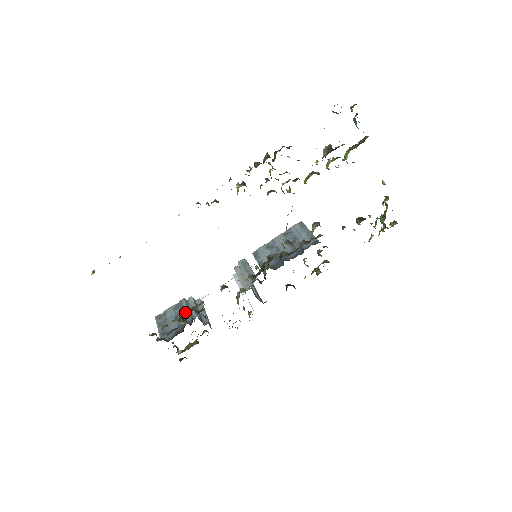
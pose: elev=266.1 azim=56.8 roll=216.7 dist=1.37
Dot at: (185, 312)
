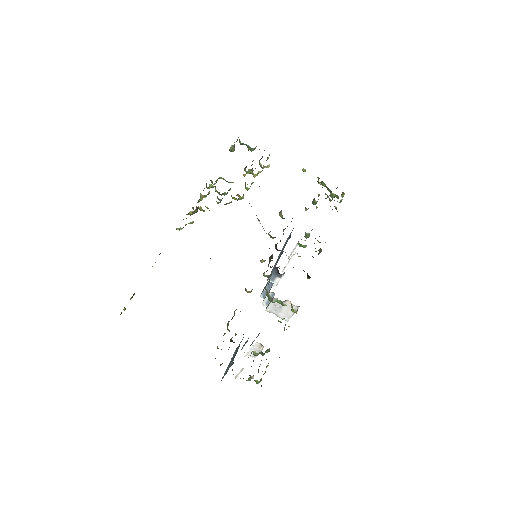
Dot at: (228, 323)
